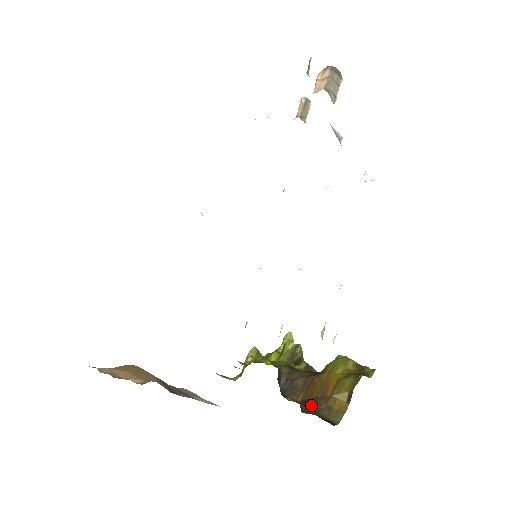
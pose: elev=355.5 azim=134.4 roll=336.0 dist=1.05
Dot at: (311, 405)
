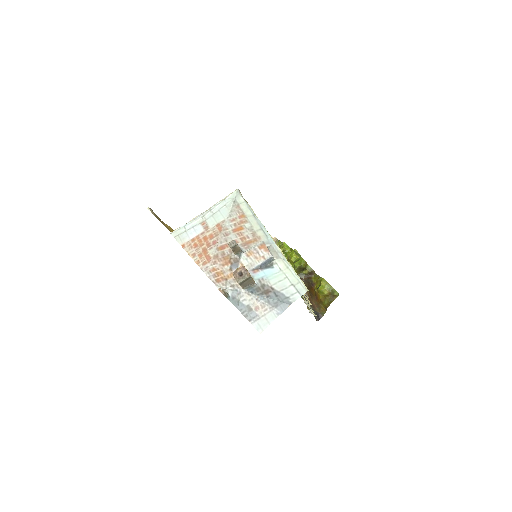
Dot at: (312, 301)
